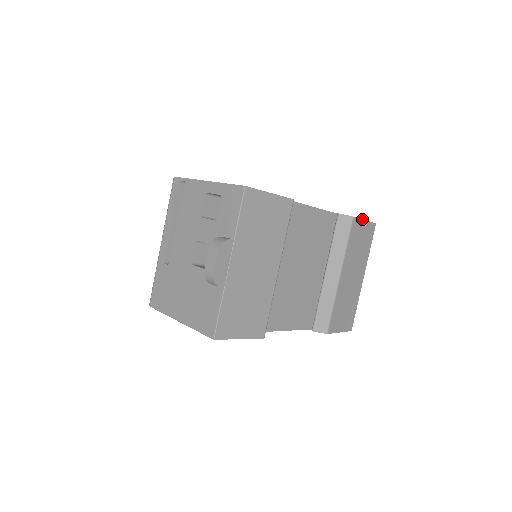
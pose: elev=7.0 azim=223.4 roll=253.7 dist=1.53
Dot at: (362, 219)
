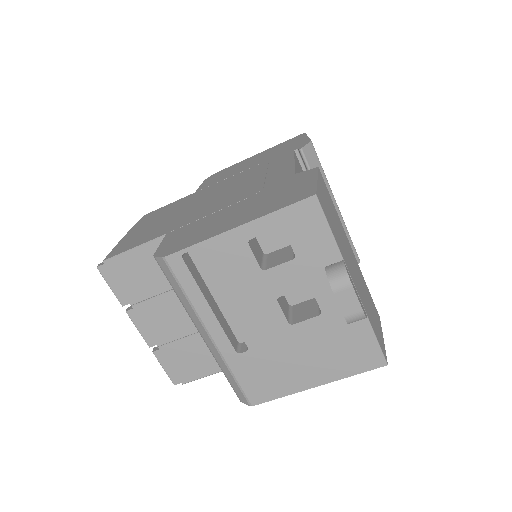
Dot at: (308, 137)
